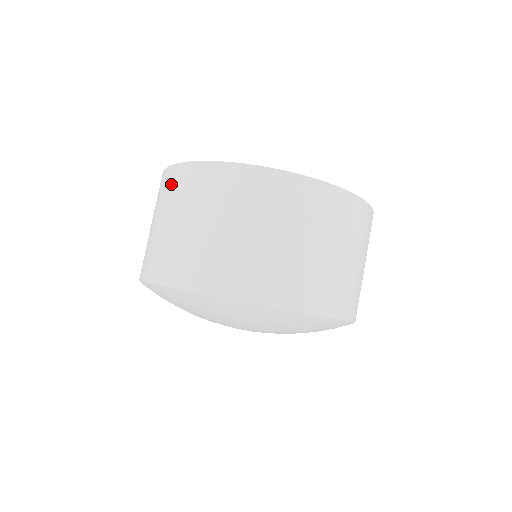
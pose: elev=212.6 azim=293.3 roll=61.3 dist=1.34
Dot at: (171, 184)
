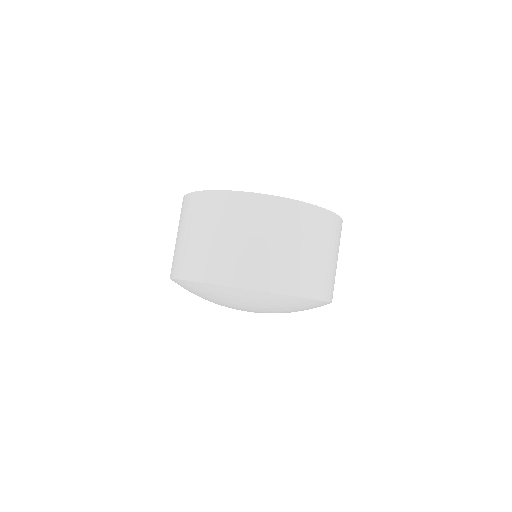
Dot at: (243, 208)
